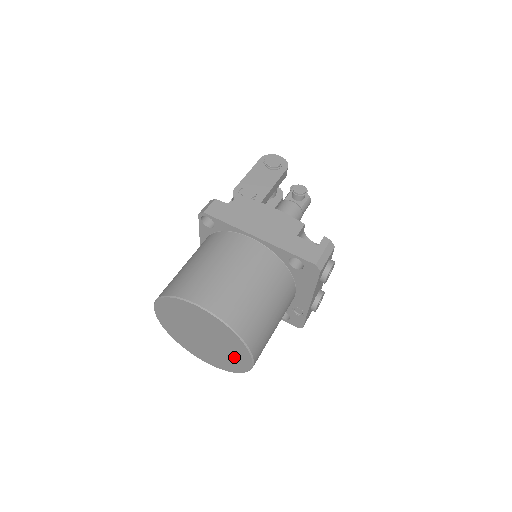
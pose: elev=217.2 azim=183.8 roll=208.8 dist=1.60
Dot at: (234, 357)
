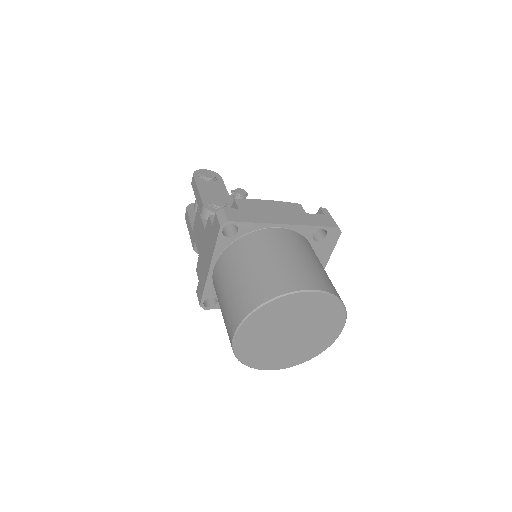
Dot at: (323, 336)
